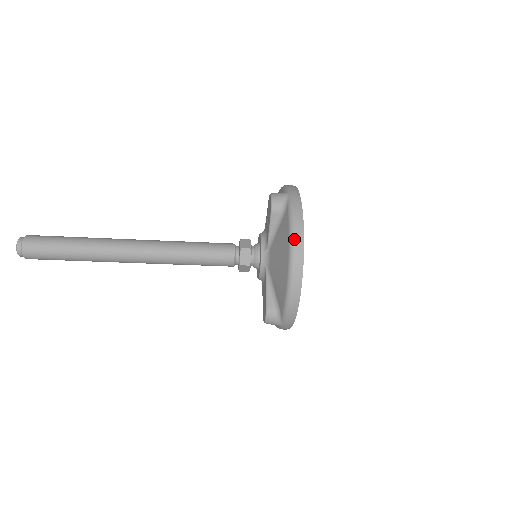
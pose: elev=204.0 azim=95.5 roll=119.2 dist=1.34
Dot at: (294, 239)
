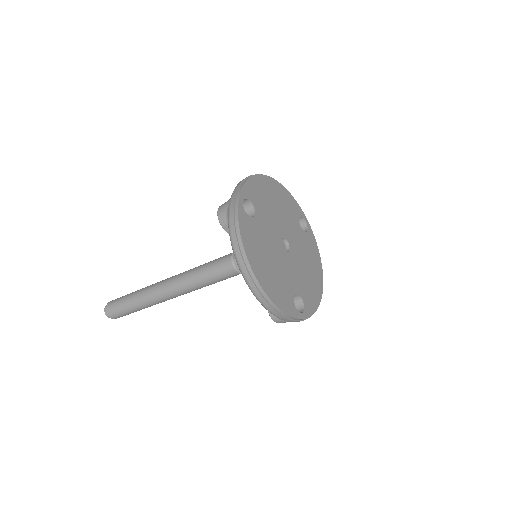
Dot at: (236, 257)
